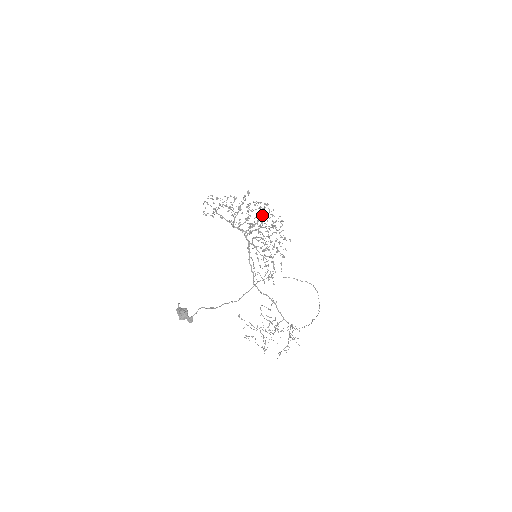
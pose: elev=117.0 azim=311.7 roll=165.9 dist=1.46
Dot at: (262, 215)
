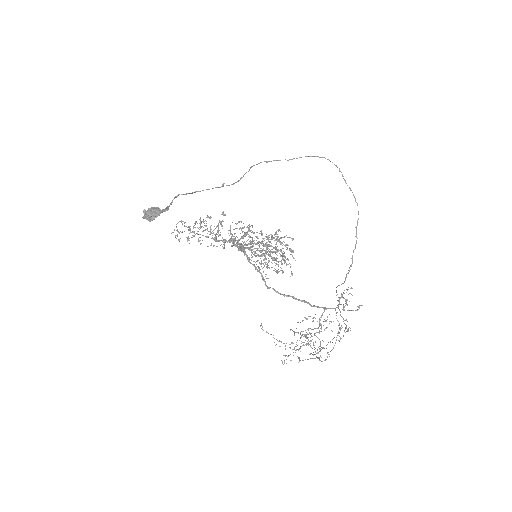
Dot at: (248, 229)
